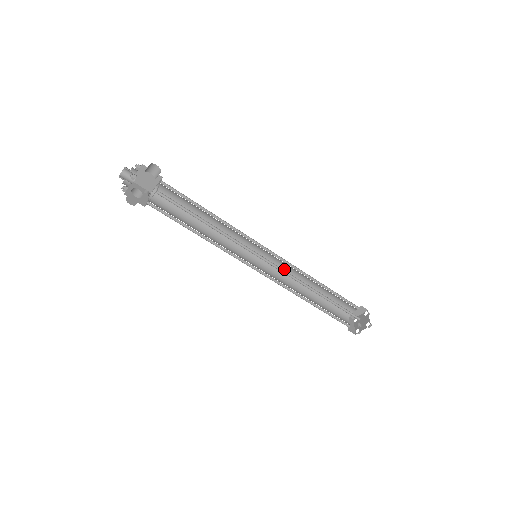
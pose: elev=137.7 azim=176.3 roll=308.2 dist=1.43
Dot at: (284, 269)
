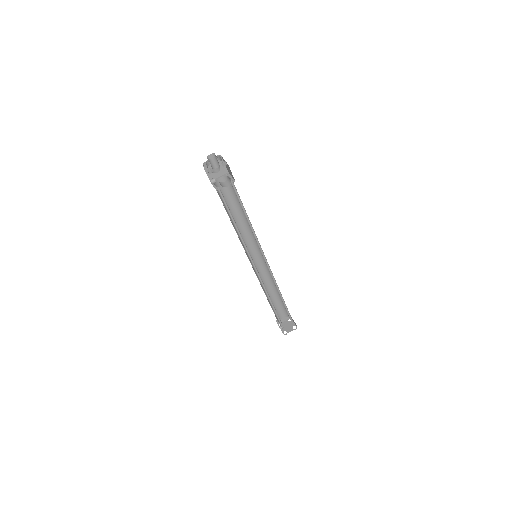
Dot at: occluded
